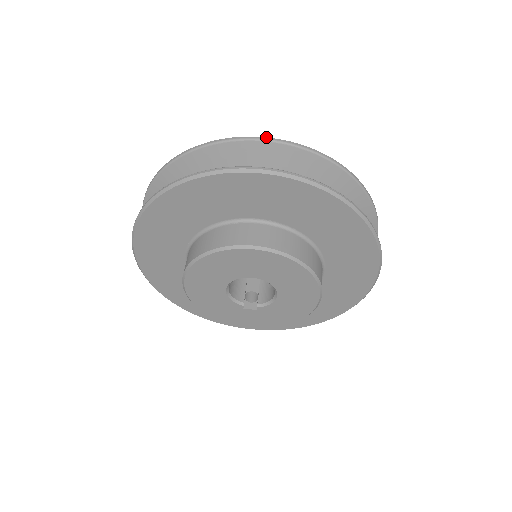
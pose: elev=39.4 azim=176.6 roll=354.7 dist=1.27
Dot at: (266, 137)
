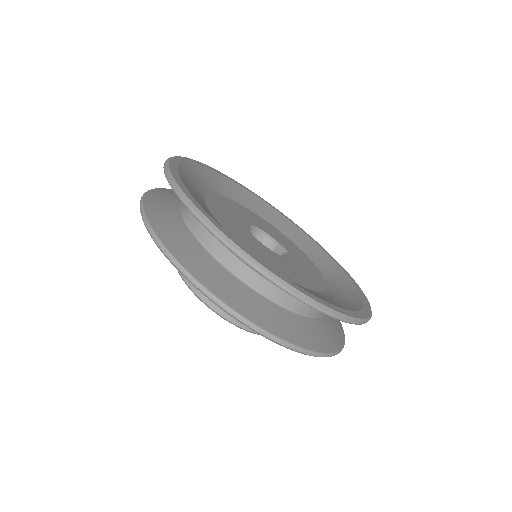
Dot at: (171, 181)
